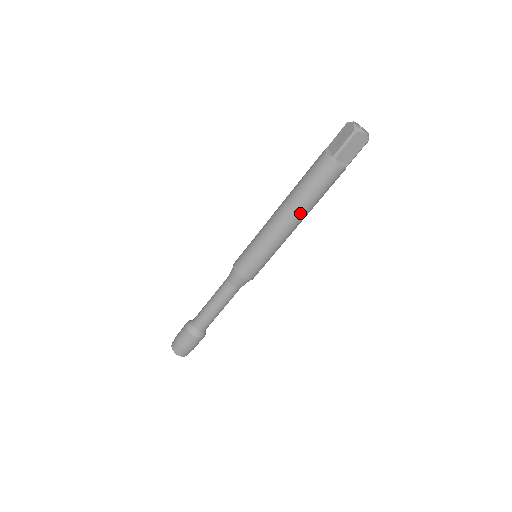
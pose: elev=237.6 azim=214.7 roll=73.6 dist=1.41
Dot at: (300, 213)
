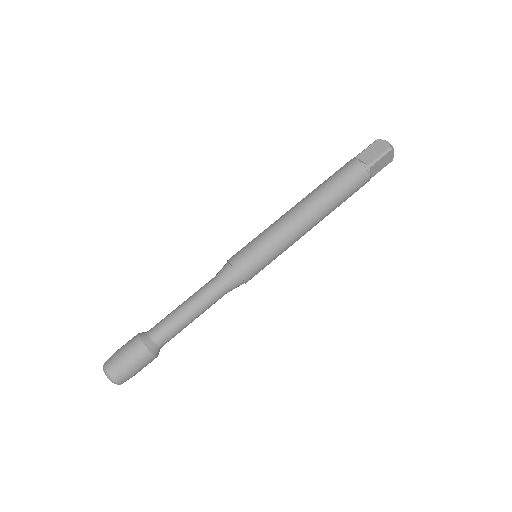
Dot at: (311, 199)
